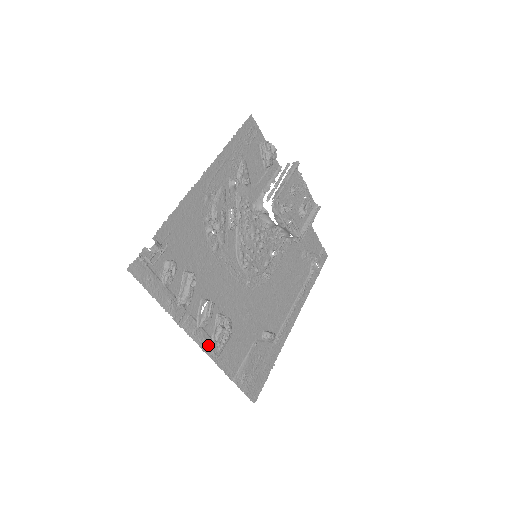
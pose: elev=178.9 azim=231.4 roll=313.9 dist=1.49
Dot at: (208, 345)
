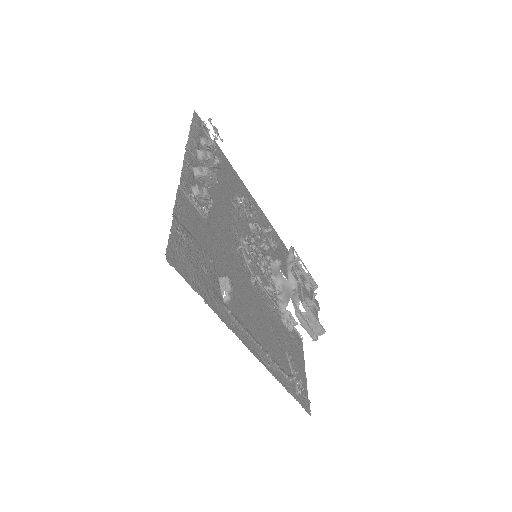
Dot at: (187, 179)
